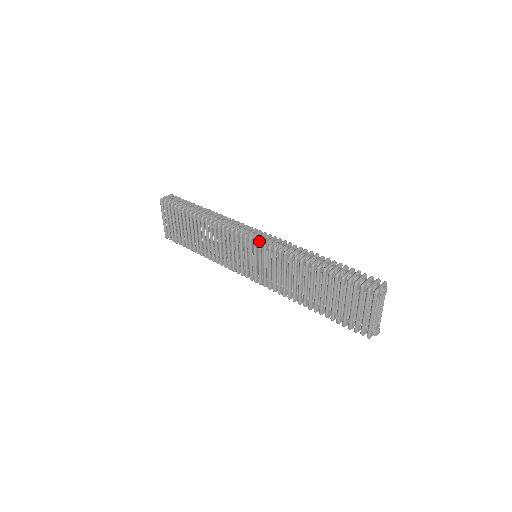
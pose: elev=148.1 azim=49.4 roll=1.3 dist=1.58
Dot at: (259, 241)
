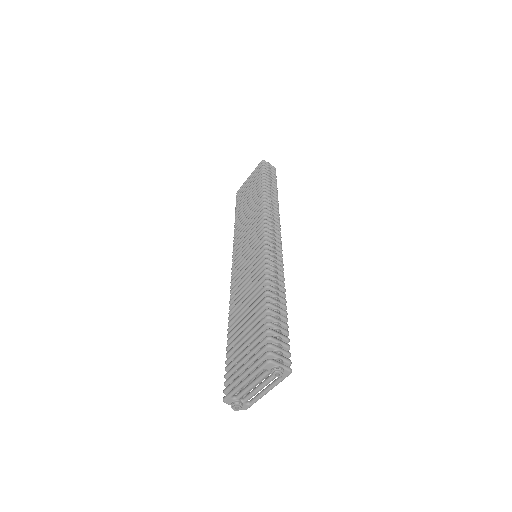
Dot at: (266, 240)
